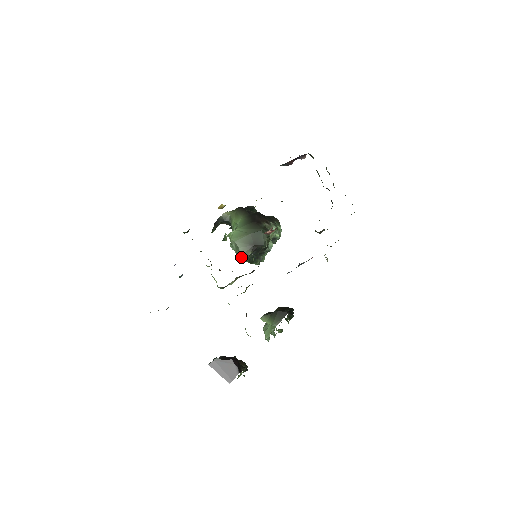
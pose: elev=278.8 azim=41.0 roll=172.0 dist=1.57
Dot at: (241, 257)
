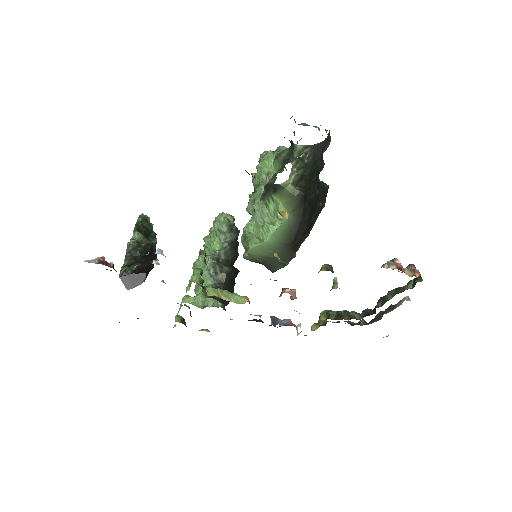
Dot at: (247, 210)
